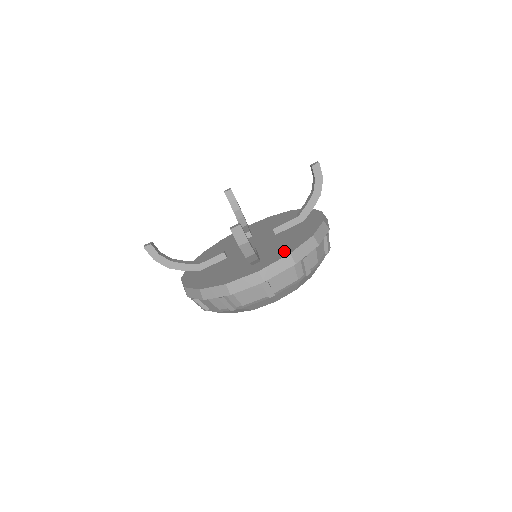
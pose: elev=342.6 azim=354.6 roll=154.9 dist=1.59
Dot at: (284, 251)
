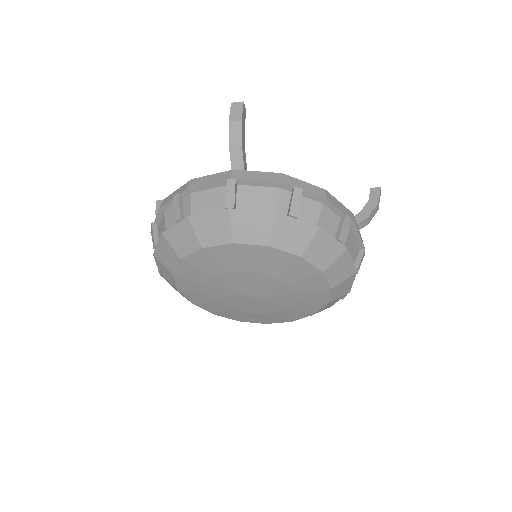
Dot at: occluded
